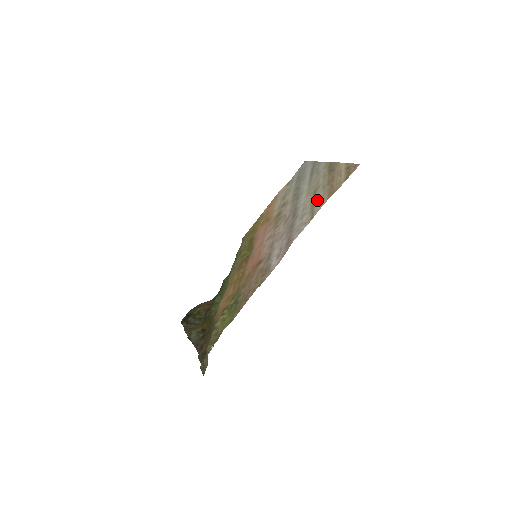
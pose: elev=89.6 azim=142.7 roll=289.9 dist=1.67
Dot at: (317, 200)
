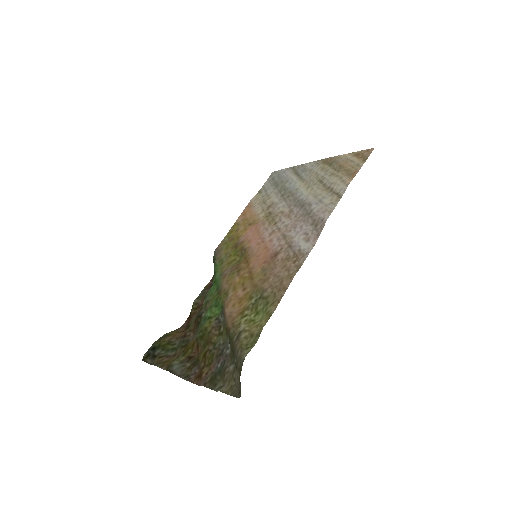
Dot at: (334, 184)
